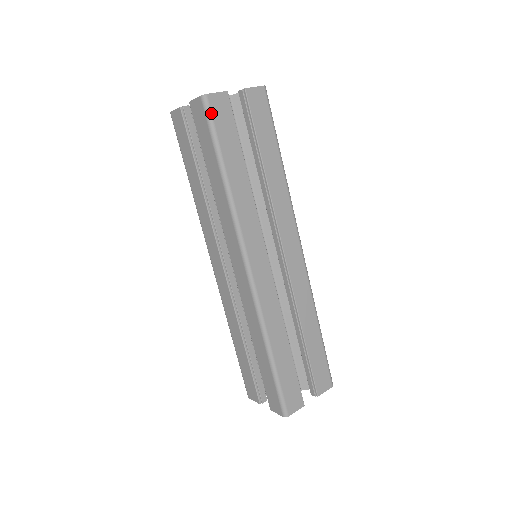
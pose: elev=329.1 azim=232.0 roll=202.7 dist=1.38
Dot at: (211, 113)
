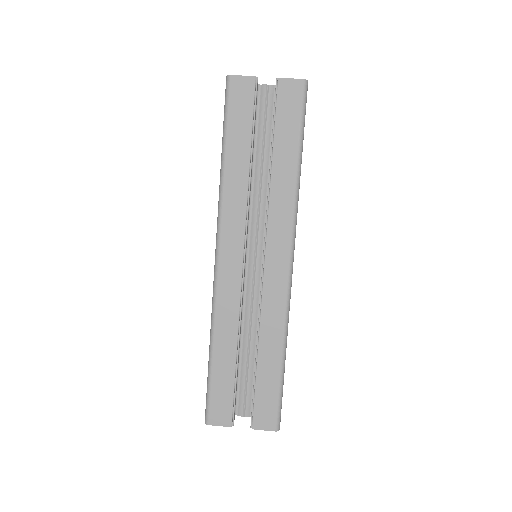
Dot at: (229, 94)
